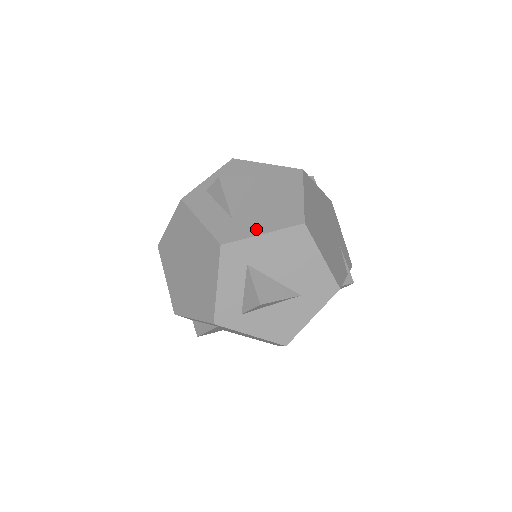
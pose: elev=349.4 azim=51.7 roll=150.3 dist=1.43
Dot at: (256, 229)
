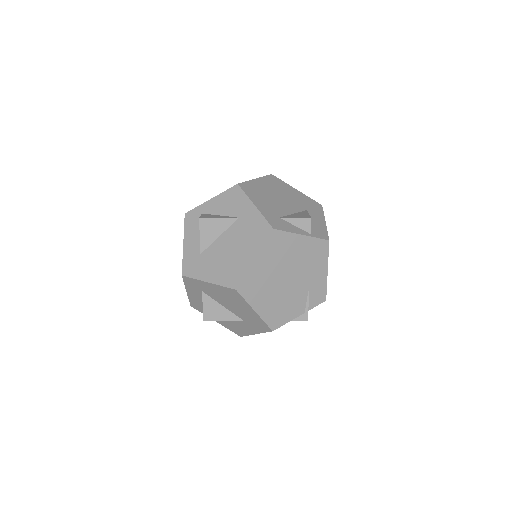
Dot at: (207, 275)
